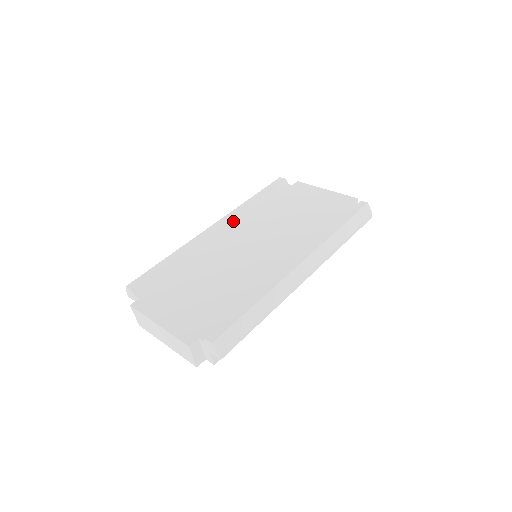
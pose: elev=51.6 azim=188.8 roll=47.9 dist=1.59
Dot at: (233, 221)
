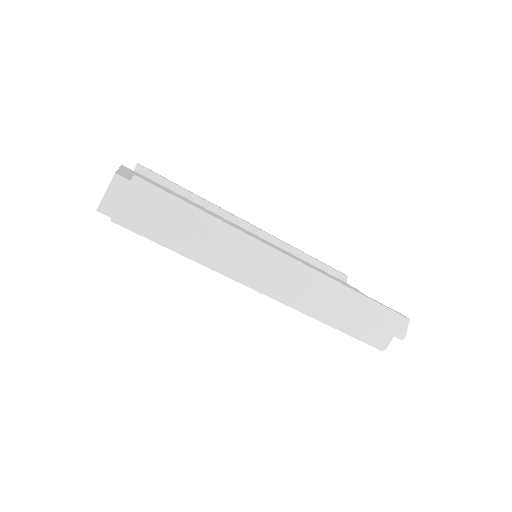
Dot at: (269, 239)
